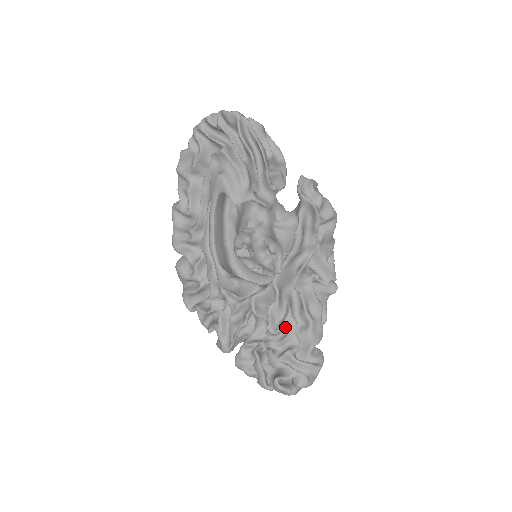
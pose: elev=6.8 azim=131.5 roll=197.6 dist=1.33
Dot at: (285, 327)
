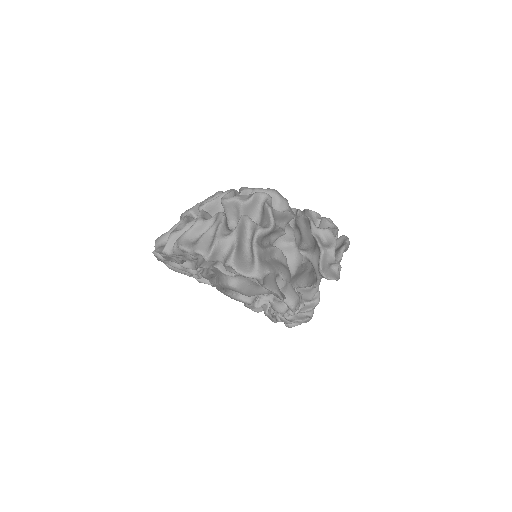
Dot at: occluded
